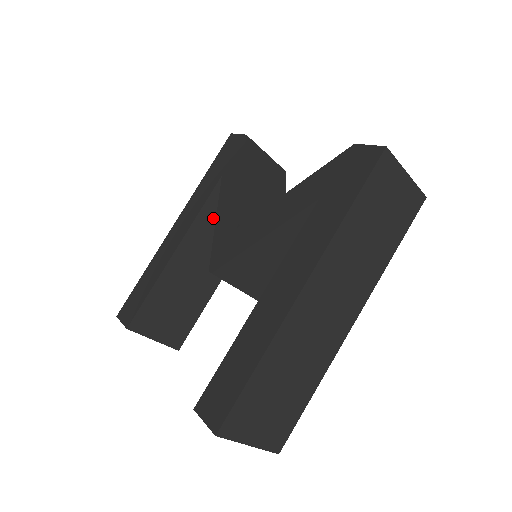
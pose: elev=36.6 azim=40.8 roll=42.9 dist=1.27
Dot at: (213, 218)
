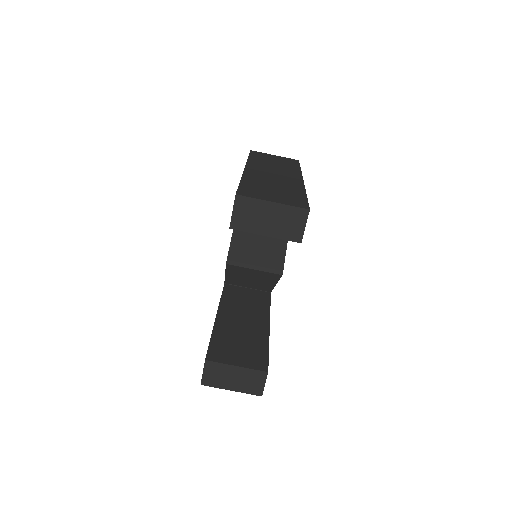
Dot at: (234, 300)
